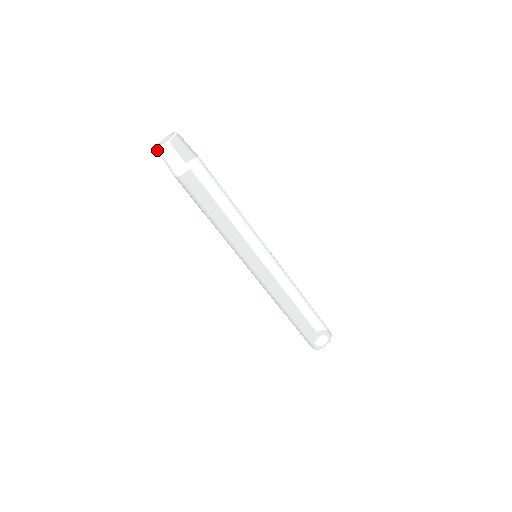
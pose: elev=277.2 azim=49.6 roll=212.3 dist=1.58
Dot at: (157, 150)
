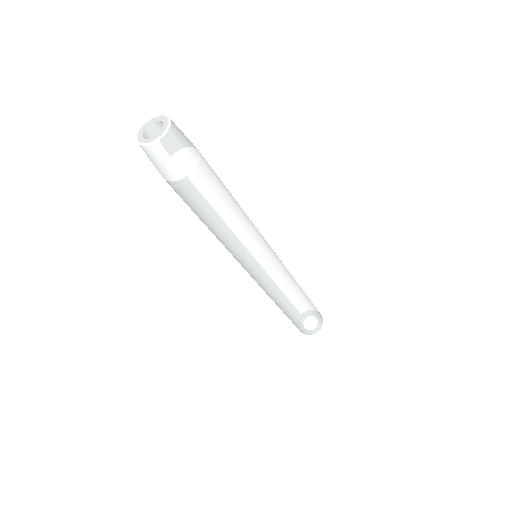
Dot at: (139, 145)
